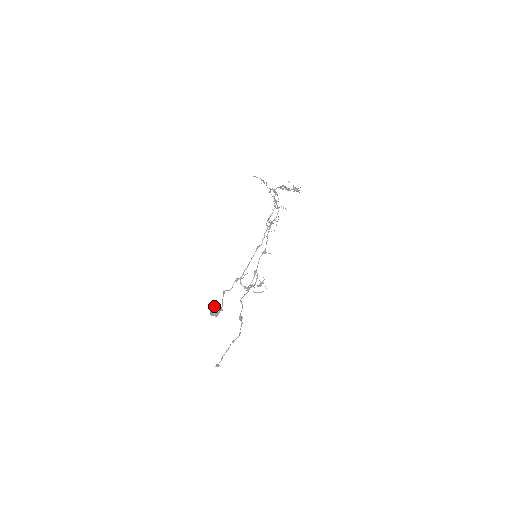
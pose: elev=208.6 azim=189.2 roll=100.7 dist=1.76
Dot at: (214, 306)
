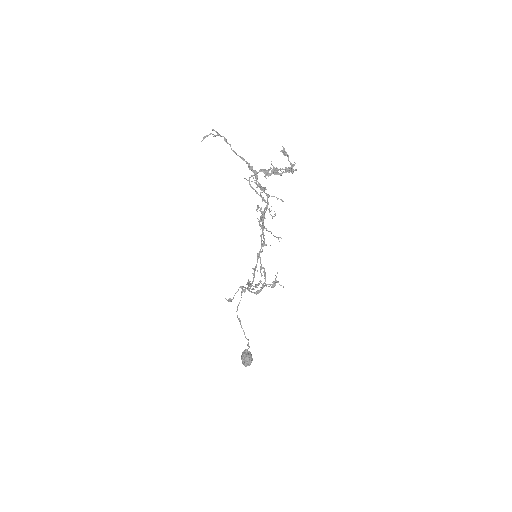
Dot at: (246, 362)
